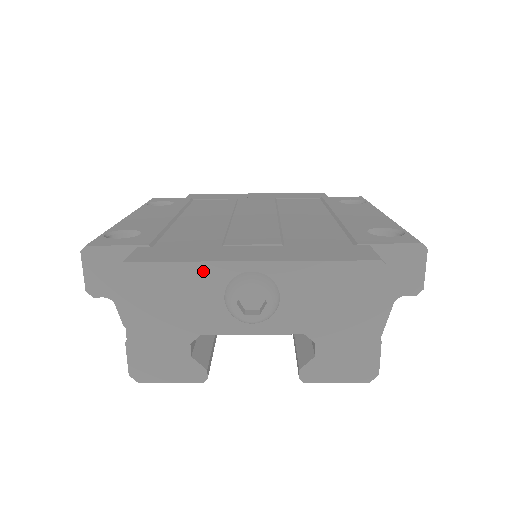
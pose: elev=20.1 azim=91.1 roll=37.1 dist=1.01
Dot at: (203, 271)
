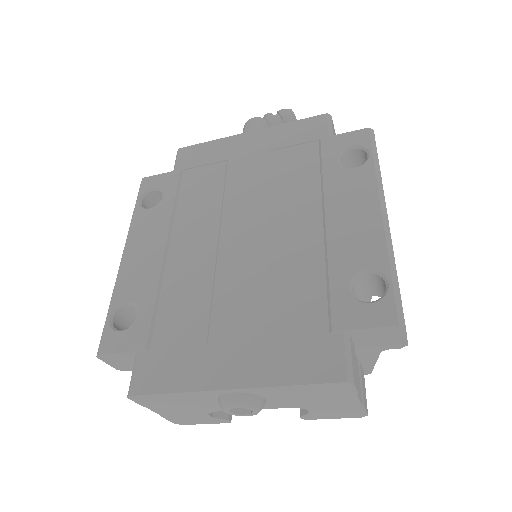
Dot at: (194, 395)
